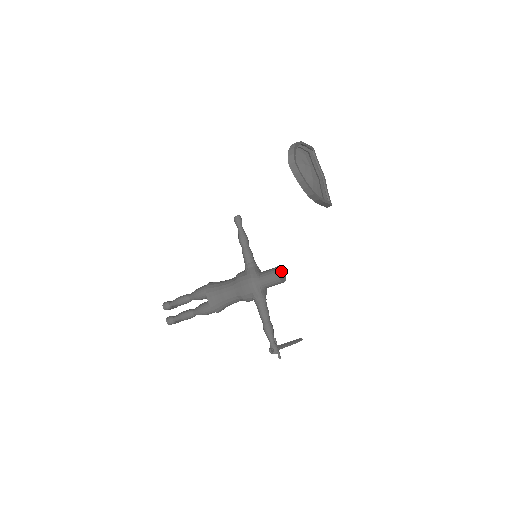
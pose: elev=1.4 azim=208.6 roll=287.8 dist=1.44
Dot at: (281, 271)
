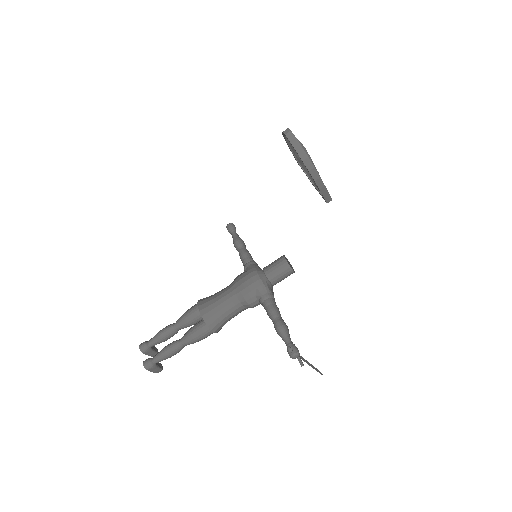
Dot at: (288, 262)
